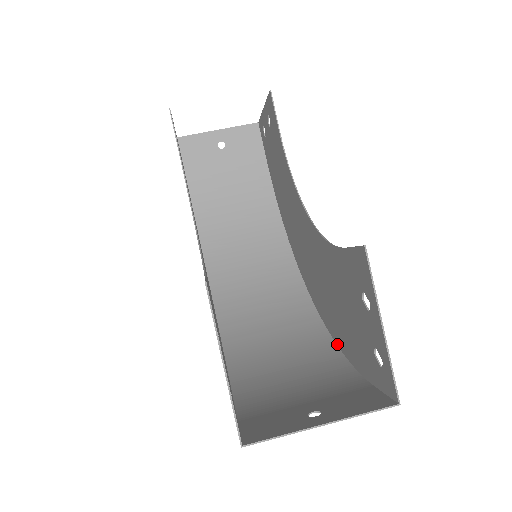
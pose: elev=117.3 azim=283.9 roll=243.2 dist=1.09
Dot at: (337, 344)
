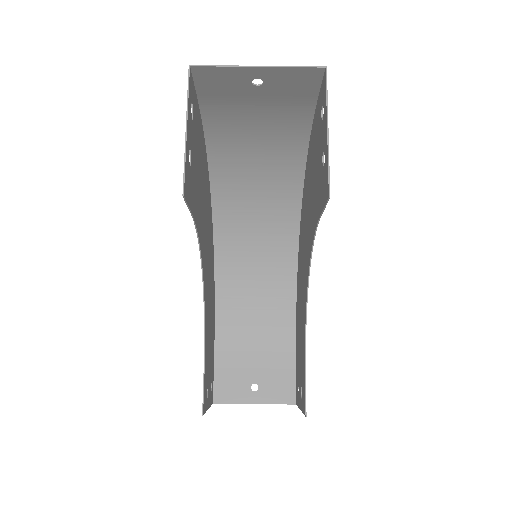
Dot at: (296, 303)
